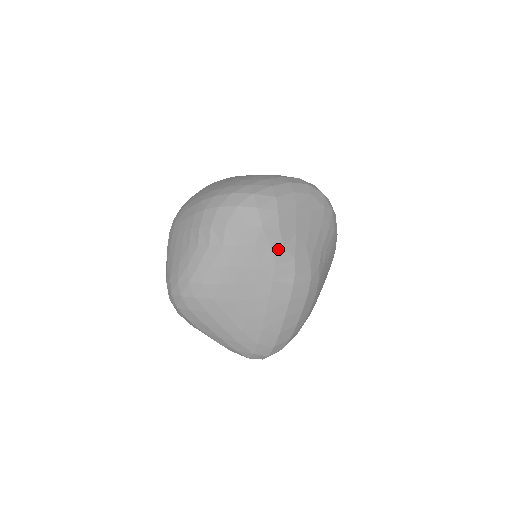
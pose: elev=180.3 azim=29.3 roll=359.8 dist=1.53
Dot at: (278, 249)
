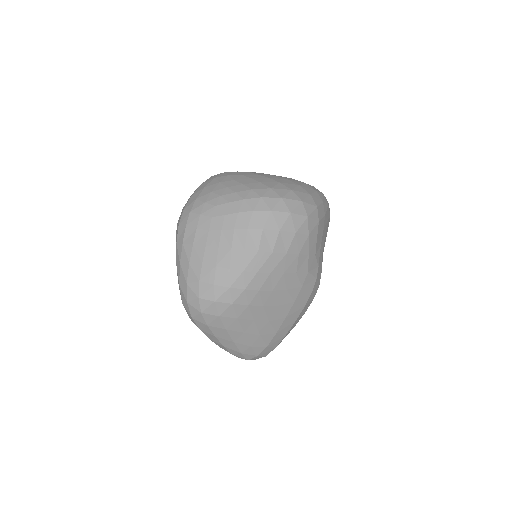
Dot at: (312, 257)
